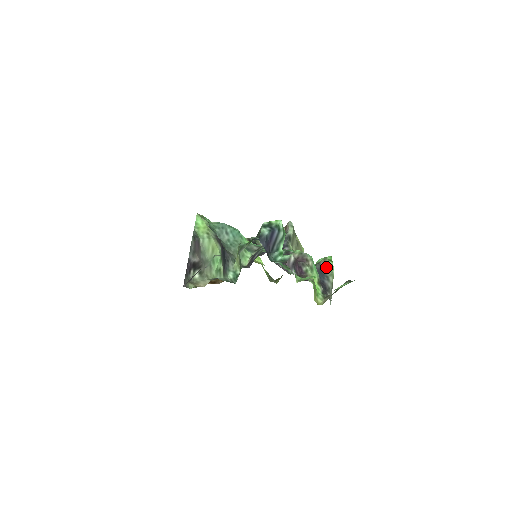
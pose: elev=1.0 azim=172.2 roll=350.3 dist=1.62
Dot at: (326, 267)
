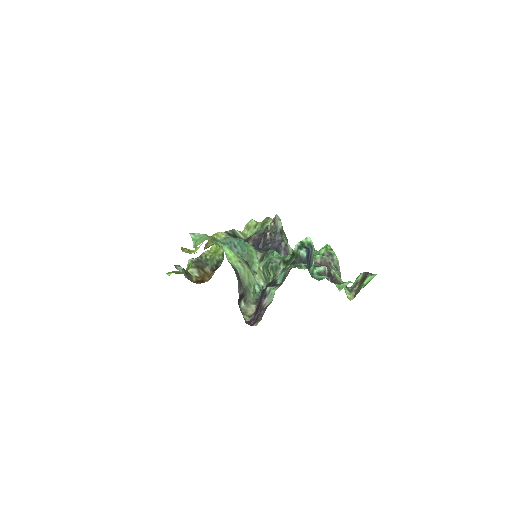
Dot at: (331, 257)
